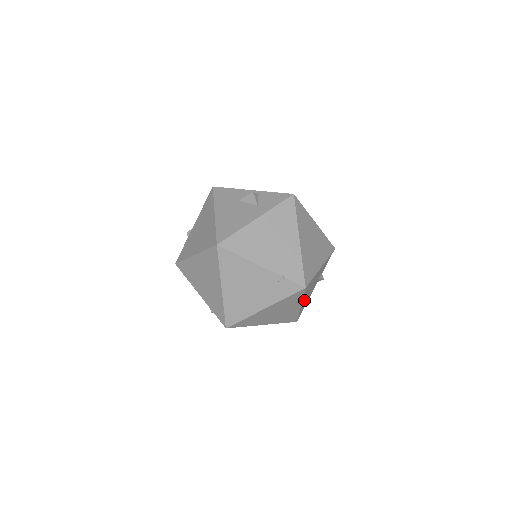
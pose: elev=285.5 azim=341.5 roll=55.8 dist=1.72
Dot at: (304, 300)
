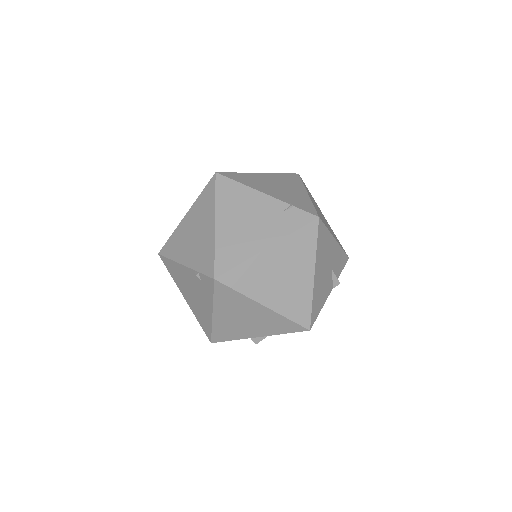
Dot at: (318, 274)
